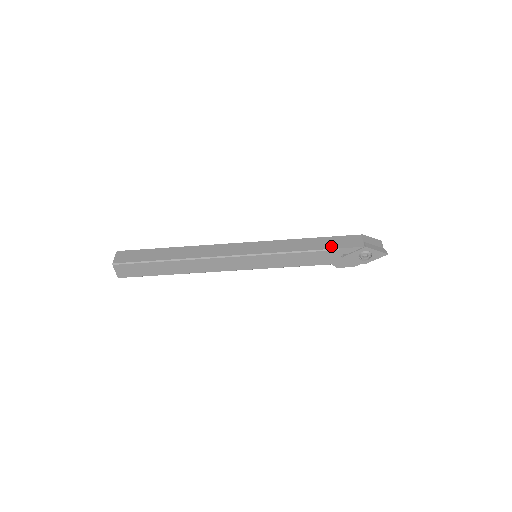
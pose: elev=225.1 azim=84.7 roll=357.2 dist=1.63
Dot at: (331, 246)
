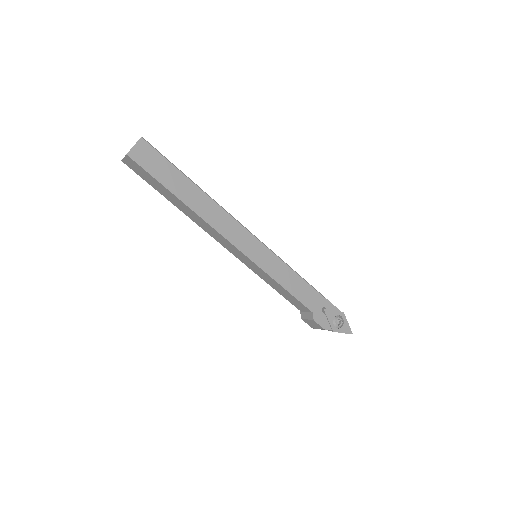
Dot at: occluded
